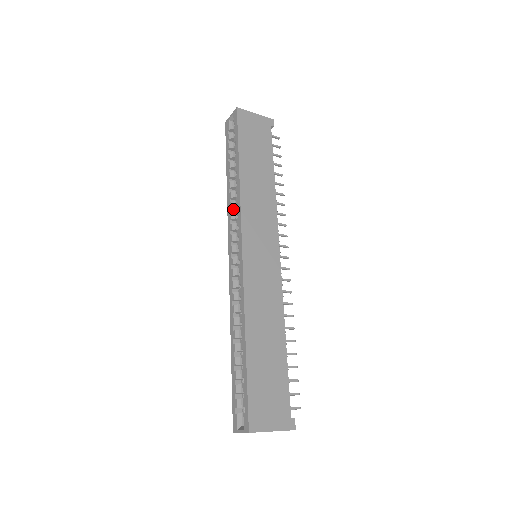
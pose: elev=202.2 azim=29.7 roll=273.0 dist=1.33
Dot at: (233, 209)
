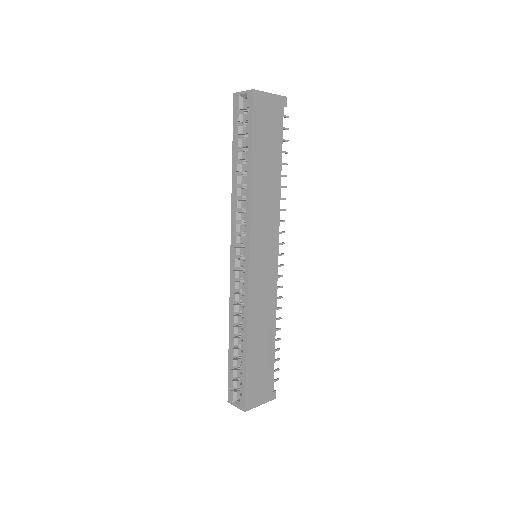
Dot at: (238, 207)
